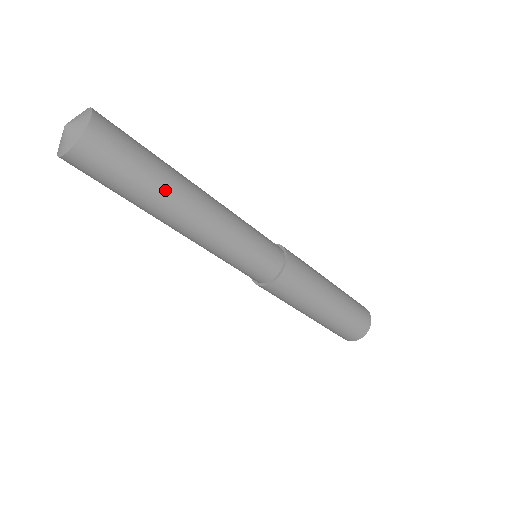
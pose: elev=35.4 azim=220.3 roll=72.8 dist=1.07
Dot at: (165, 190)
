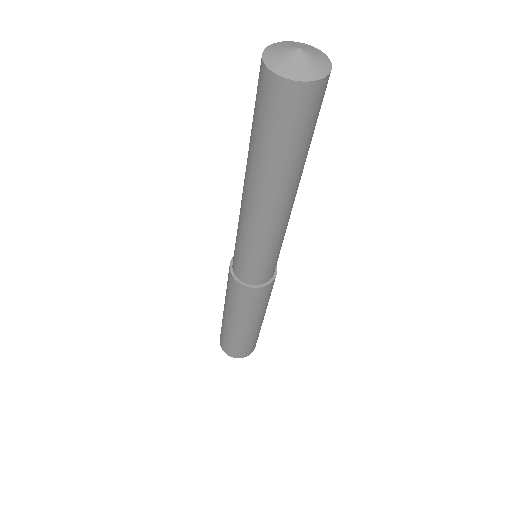
Dot at: occluded
